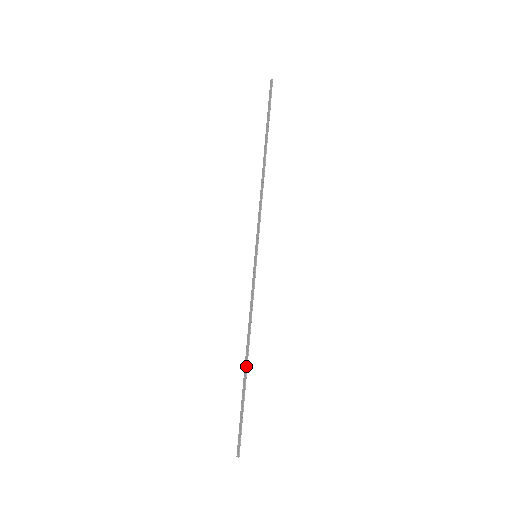
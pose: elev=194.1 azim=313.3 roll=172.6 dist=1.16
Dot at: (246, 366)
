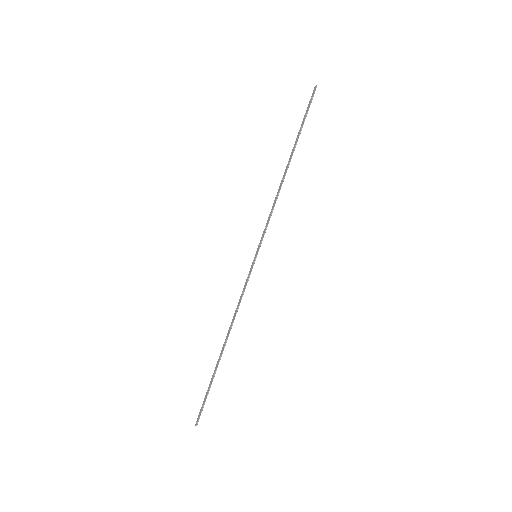
Dot at: (222, 352)
